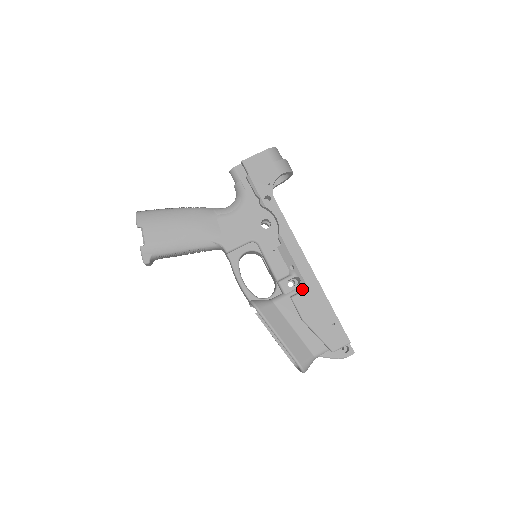
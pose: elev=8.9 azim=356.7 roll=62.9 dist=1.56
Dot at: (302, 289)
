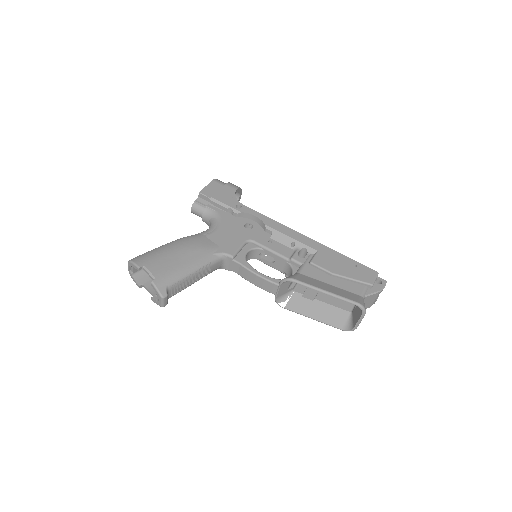
Dot at: (313, 255)
